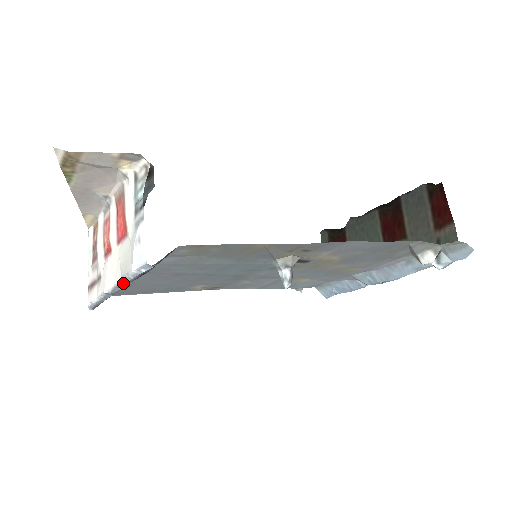
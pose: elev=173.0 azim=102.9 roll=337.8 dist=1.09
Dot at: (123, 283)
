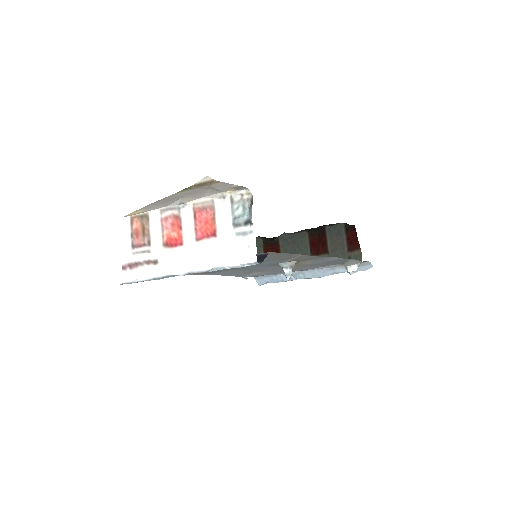
Dot at: (209, 270)
